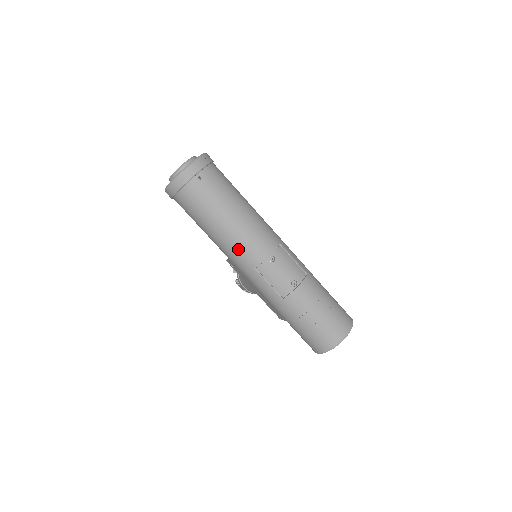
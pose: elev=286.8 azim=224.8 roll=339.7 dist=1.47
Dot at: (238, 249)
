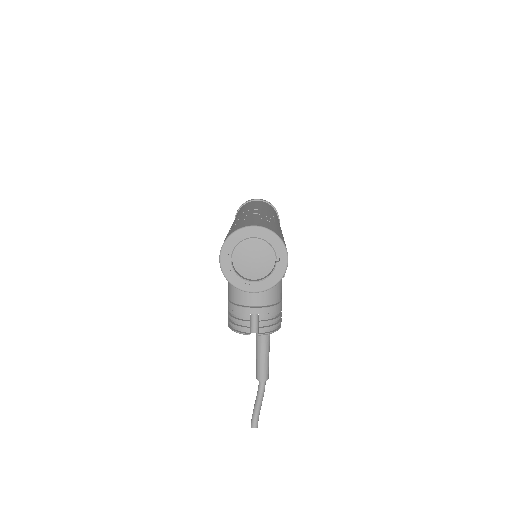
Dot at: occluded
